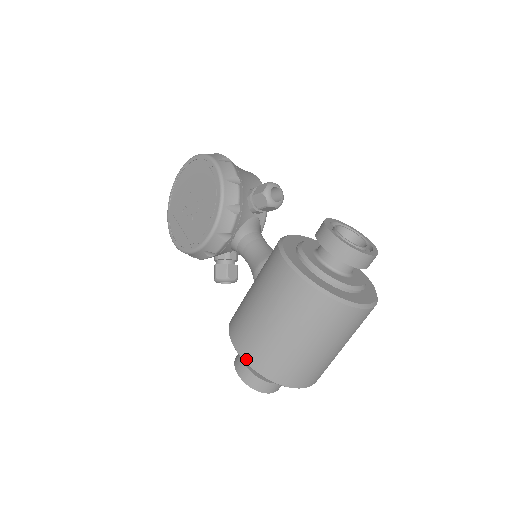
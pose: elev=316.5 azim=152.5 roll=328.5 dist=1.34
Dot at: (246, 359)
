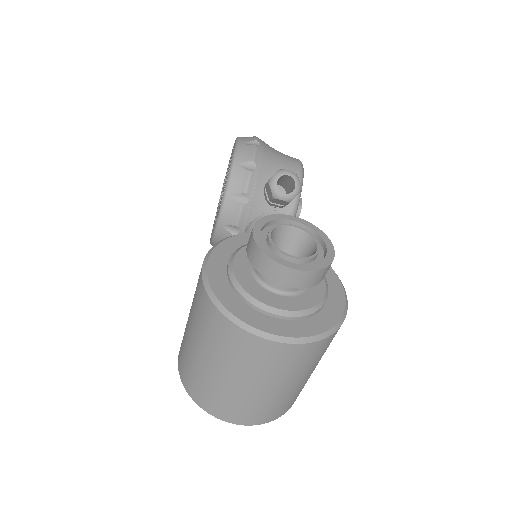
Dot at: (179, 368)
